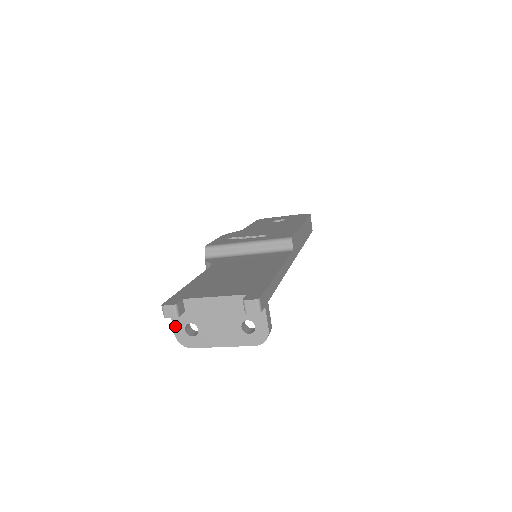
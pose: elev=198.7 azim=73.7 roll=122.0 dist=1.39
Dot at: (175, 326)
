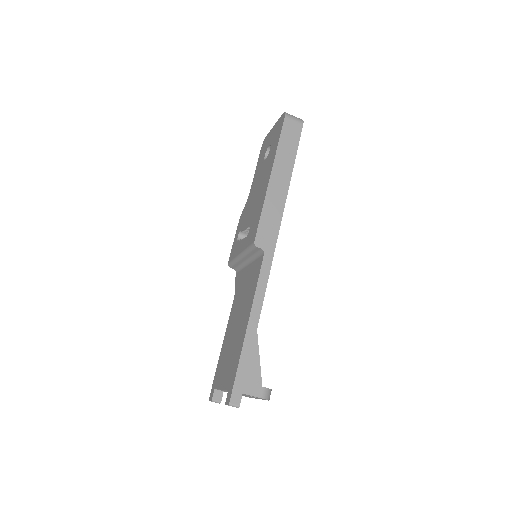
Dot at: occluded
